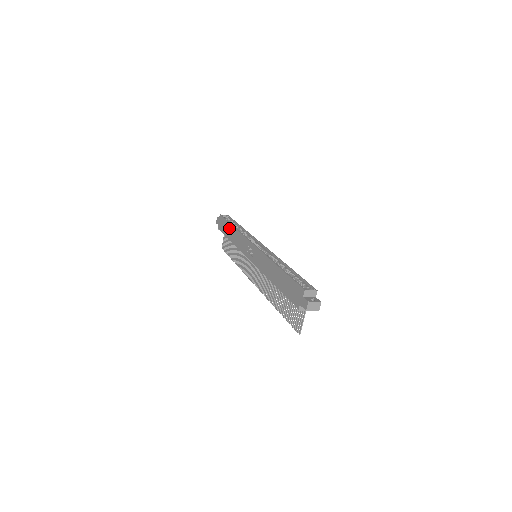
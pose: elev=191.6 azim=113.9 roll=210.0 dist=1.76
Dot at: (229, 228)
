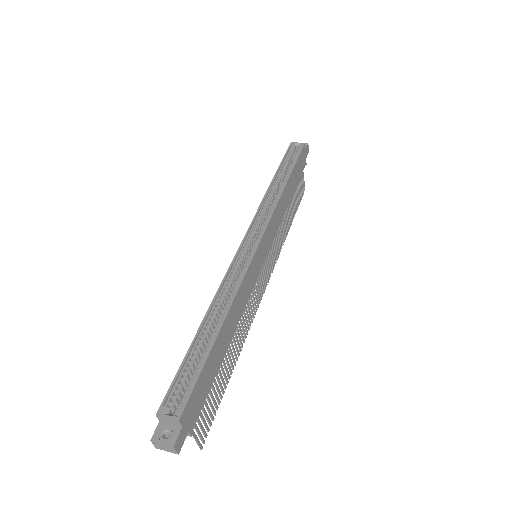
Dot at: occluded
